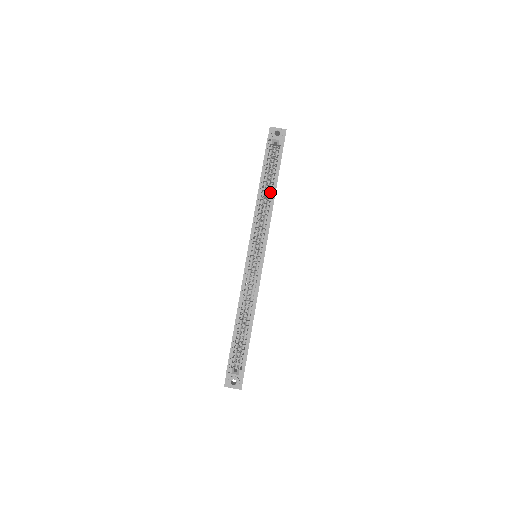
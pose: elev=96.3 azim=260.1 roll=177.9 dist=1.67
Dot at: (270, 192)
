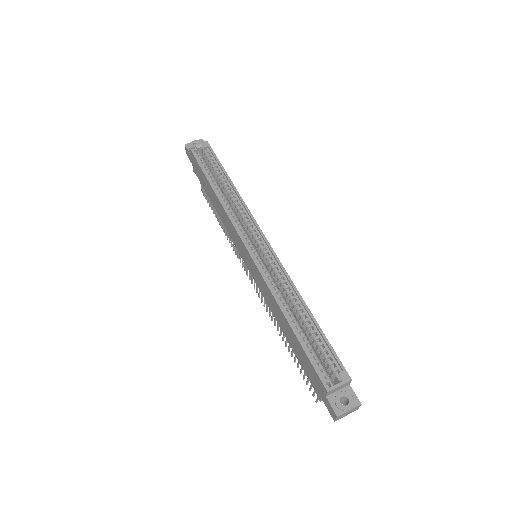
Dot at: (226, 186)
